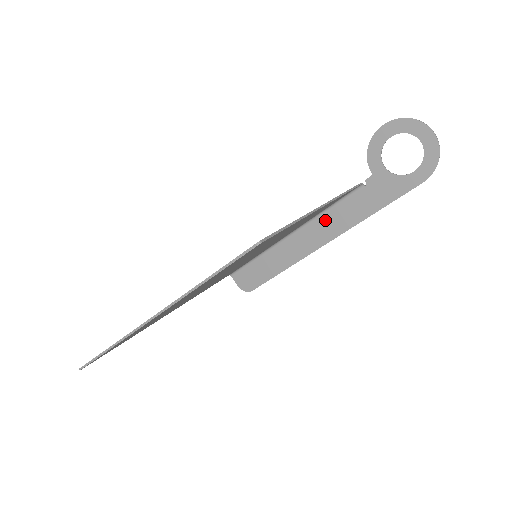
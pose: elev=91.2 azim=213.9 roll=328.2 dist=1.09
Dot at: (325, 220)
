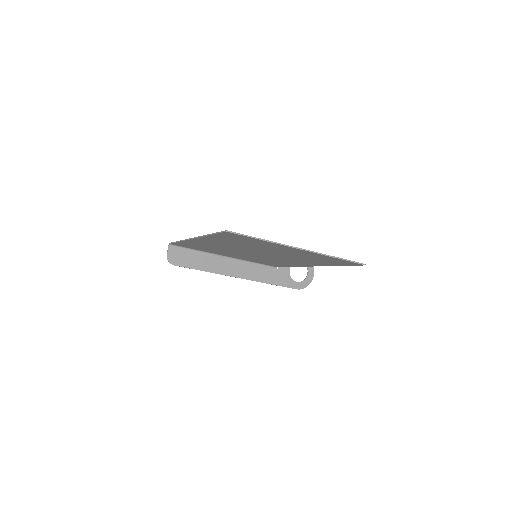
Dot at: (248, 267)
